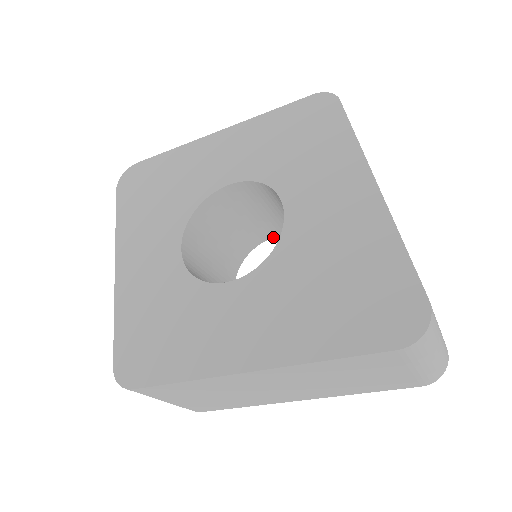
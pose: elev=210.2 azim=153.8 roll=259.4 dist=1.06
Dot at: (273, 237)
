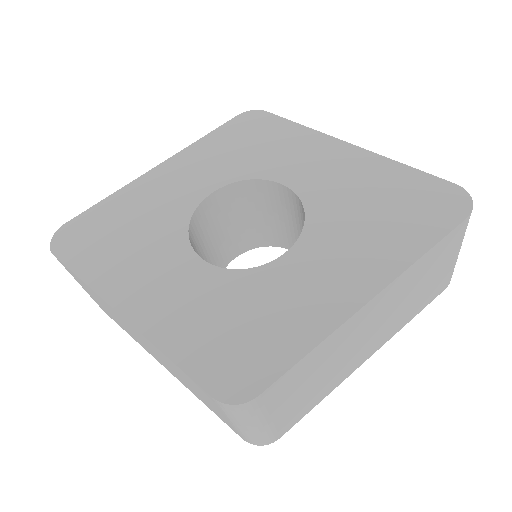
Dot at: (234, 258)
